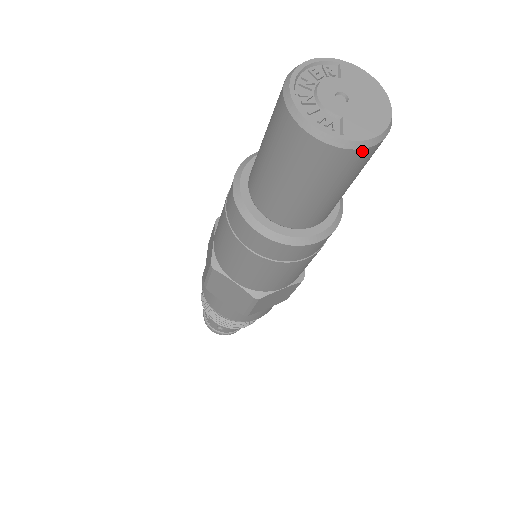
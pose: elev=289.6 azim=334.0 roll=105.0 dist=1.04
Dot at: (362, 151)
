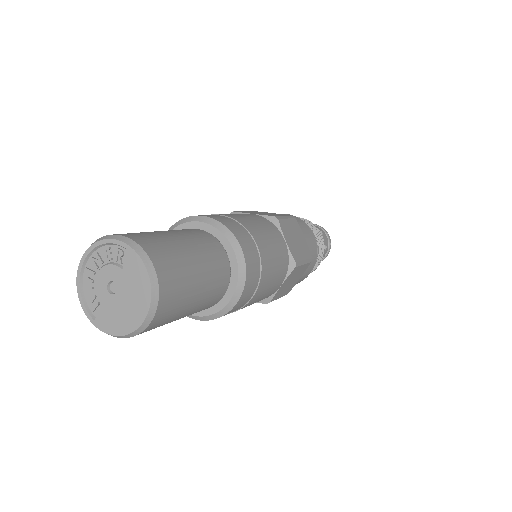
Dot at: occluded
